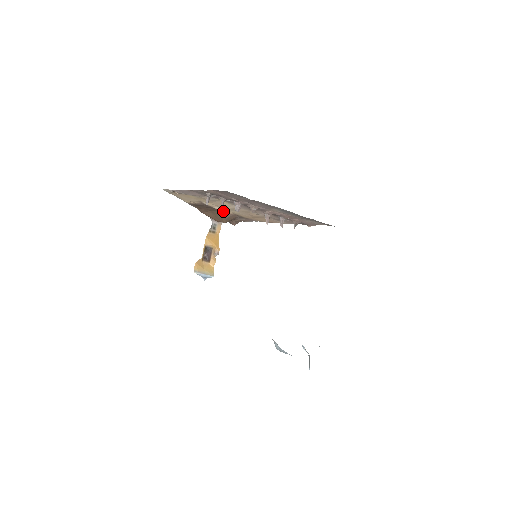
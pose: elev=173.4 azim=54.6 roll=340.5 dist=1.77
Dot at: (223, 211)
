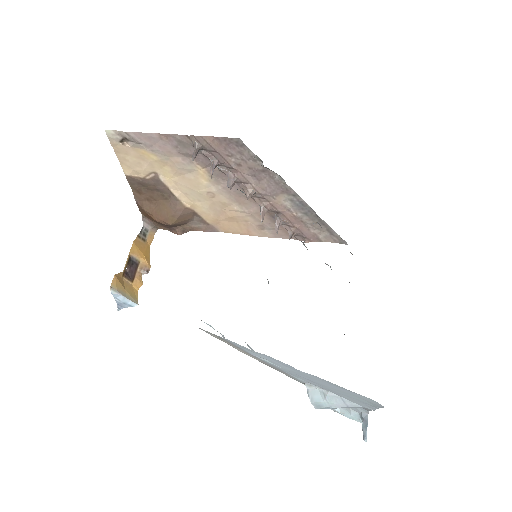
Dot at: (181, 200)
